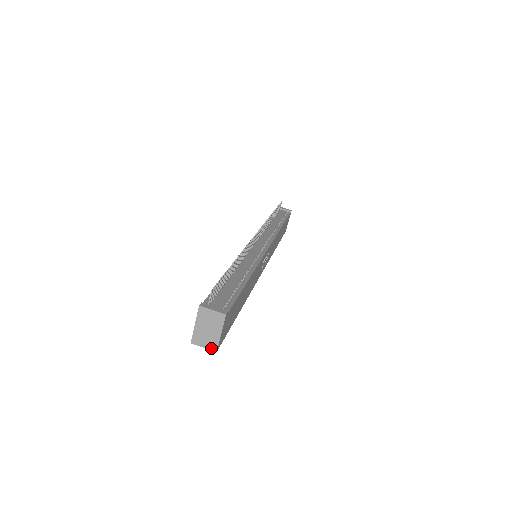
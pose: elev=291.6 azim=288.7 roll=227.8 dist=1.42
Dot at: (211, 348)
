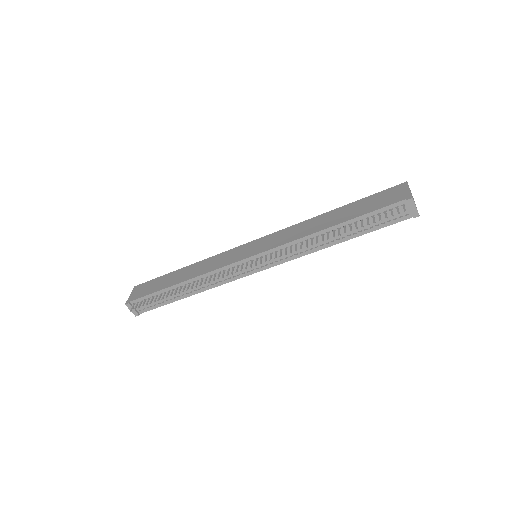
Dot at: occluded
